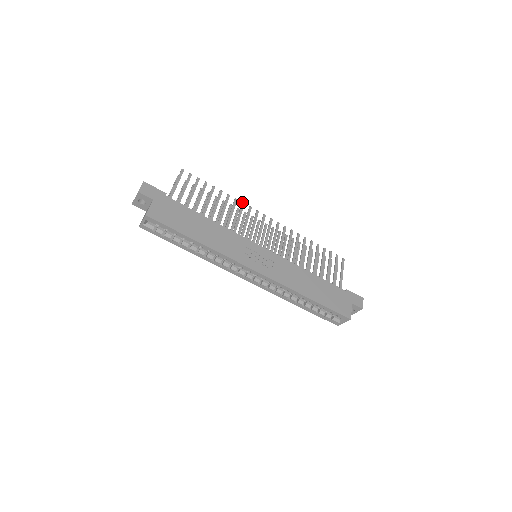
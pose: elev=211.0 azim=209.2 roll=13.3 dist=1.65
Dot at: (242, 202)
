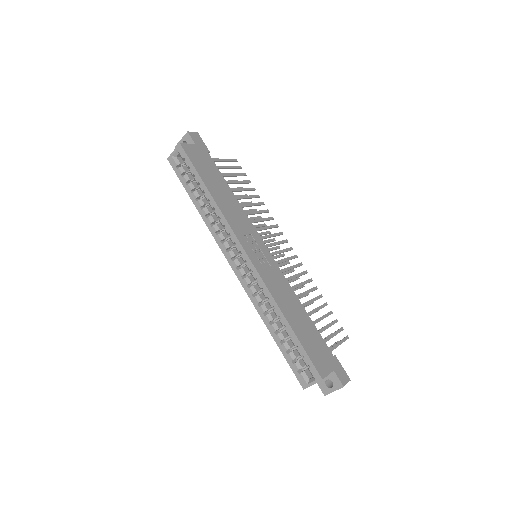
Dot at: occluded
